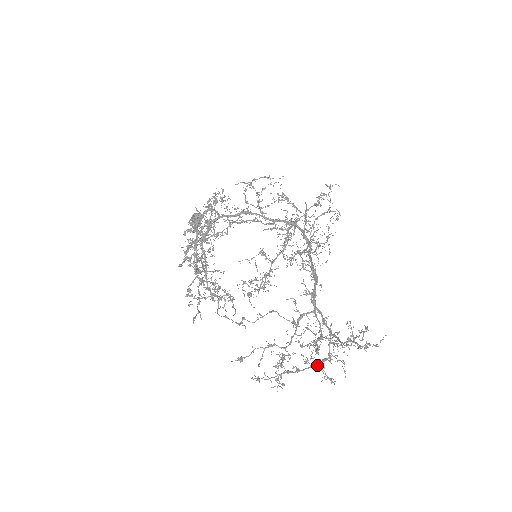
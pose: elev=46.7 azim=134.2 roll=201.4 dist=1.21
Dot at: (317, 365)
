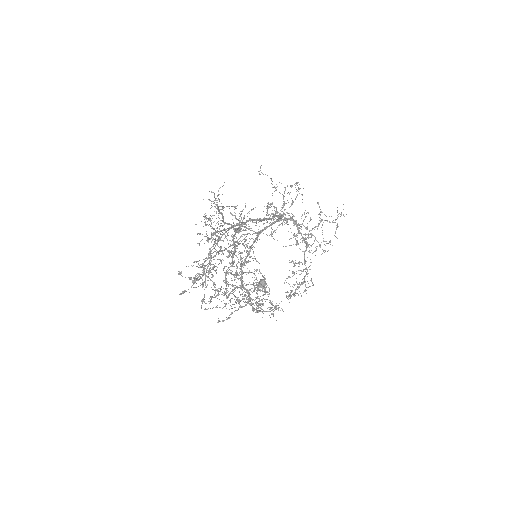
Dot at: (232, 256)
